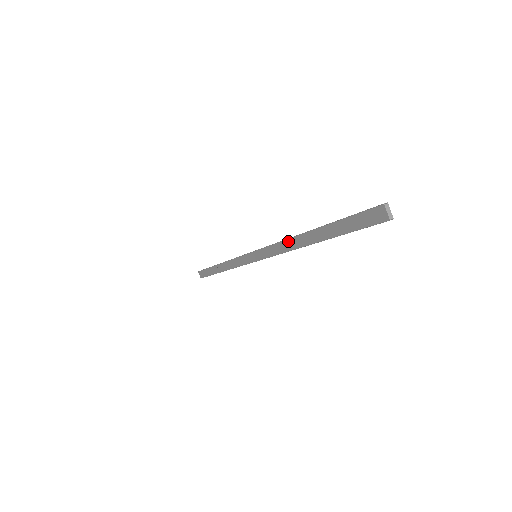
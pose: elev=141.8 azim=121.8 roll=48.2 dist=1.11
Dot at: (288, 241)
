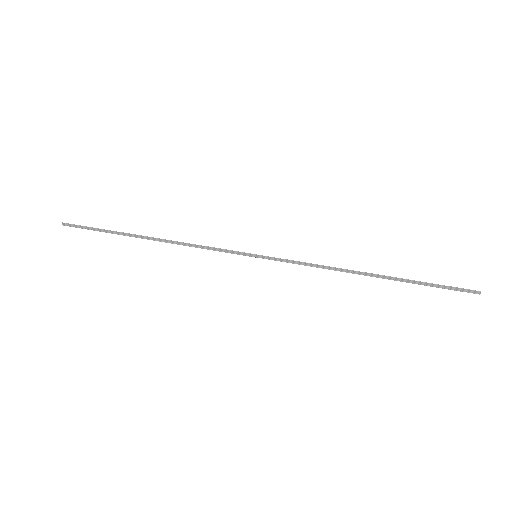
Dot at: occluded
